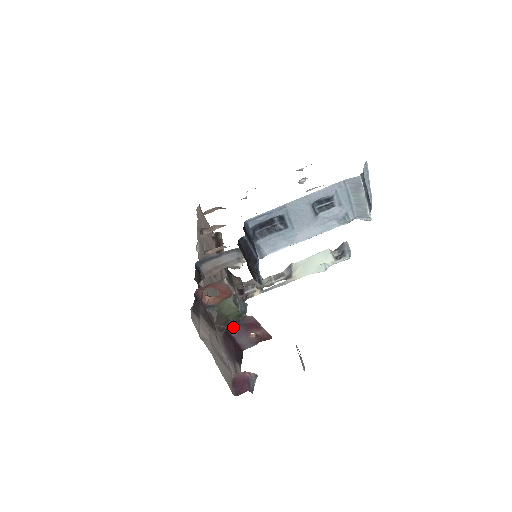
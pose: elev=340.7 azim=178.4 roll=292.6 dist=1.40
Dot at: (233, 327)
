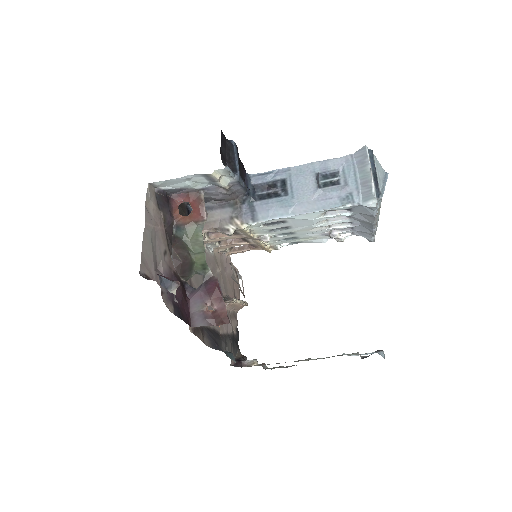
Dot at: (193, 288)
